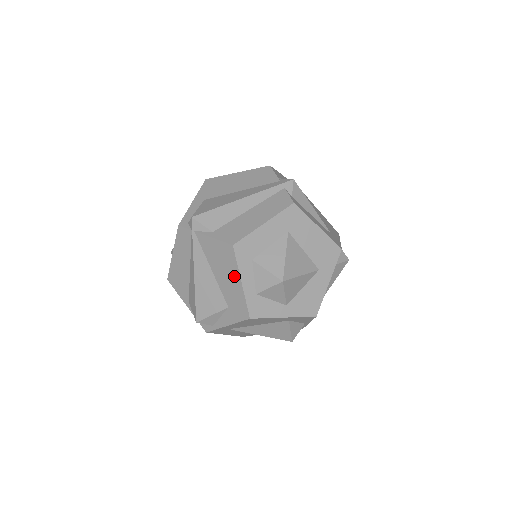
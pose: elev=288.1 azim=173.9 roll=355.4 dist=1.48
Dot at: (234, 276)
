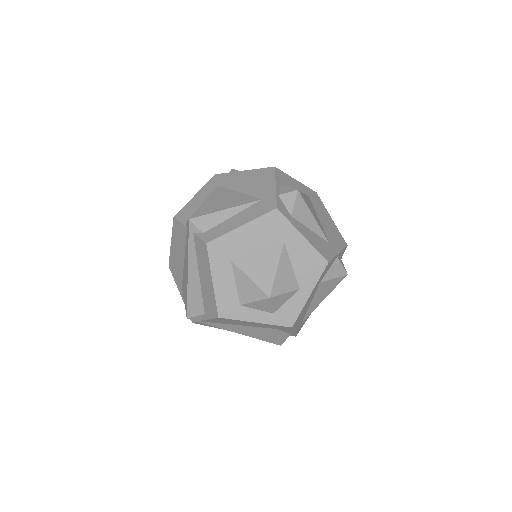
Dot at: (248, 323)
